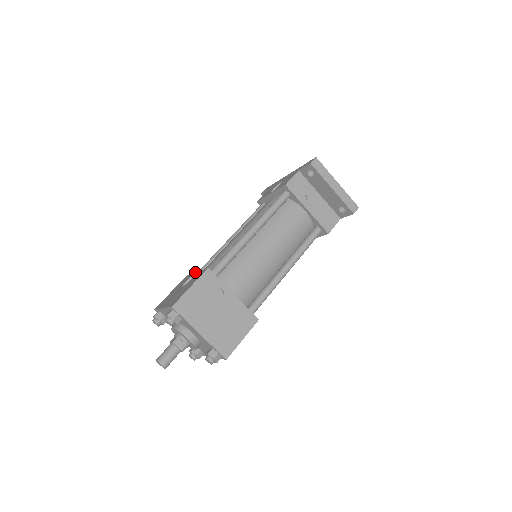
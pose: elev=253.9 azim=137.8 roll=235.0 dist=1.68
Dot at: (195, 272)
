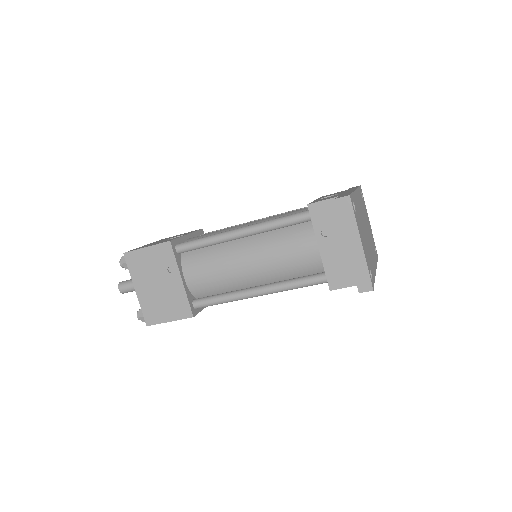
Dot at: (189, 233)
